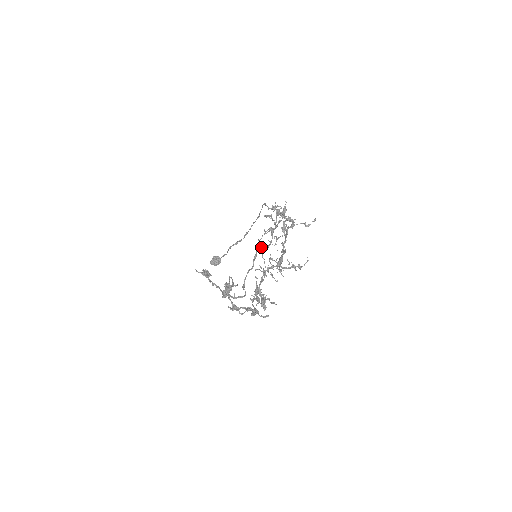
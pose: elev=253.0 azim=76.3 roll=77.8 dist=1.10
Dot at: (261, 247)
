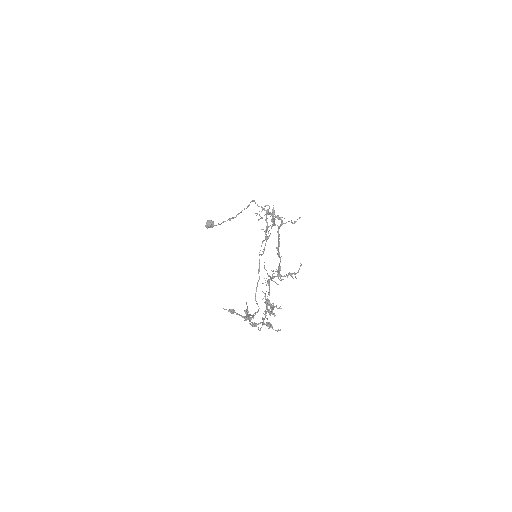
Dot at: (261, 255)
